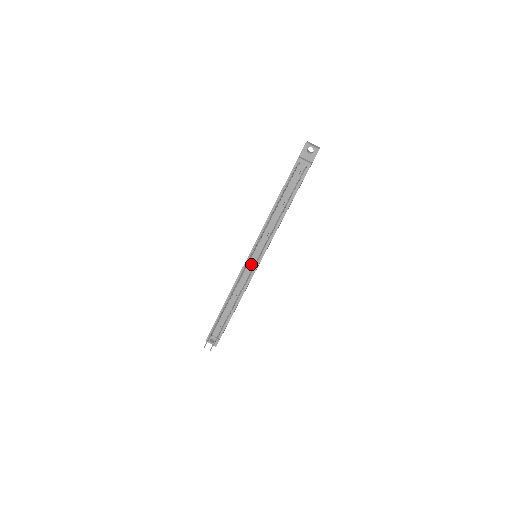
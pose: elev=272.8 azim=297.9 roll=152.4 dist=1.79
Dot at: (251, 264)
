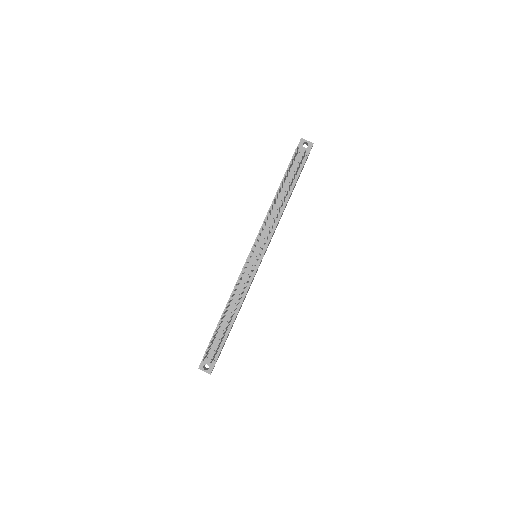
Dot at: (252, 262)
